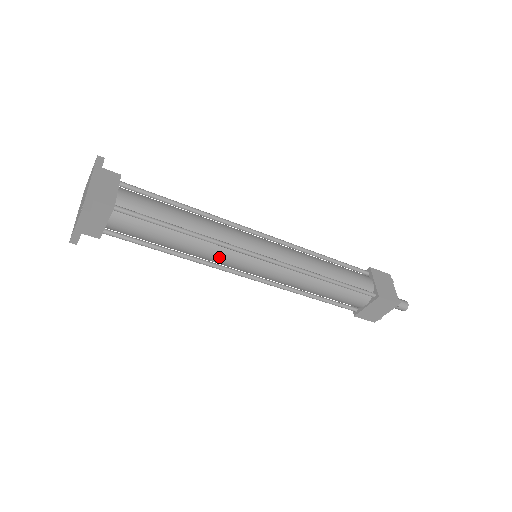
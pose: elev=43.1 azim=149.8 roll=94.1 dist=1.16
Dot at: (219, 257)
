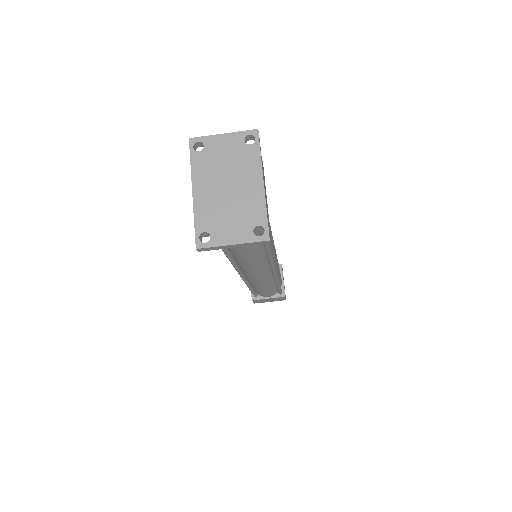
Dot at: (254, 265)
